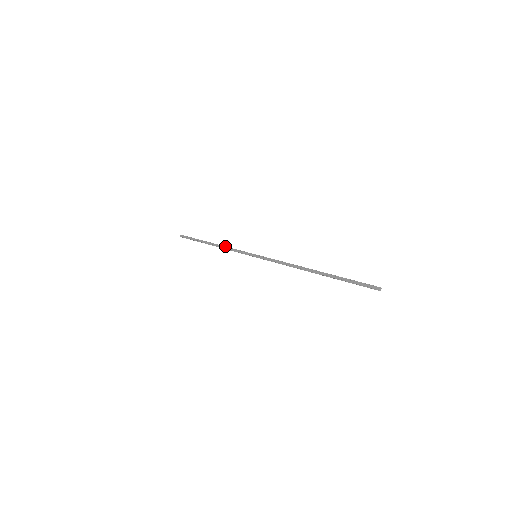
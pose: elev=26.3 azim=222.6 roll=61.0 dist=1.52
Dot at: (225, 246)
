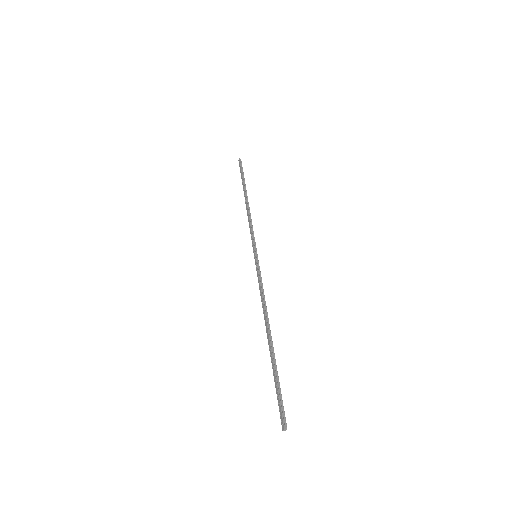
Dot at: (248, 215)
